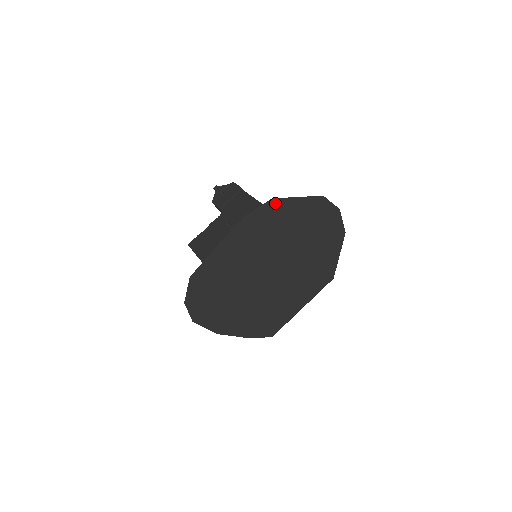
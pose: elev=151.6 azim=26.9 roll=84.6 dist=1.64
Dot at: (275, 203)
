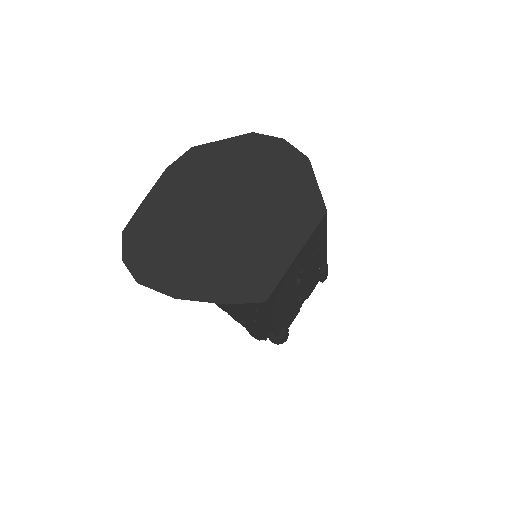
Dot at: (197, 150)
